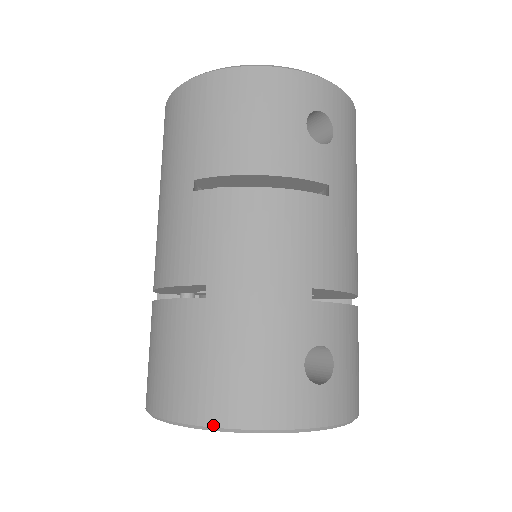
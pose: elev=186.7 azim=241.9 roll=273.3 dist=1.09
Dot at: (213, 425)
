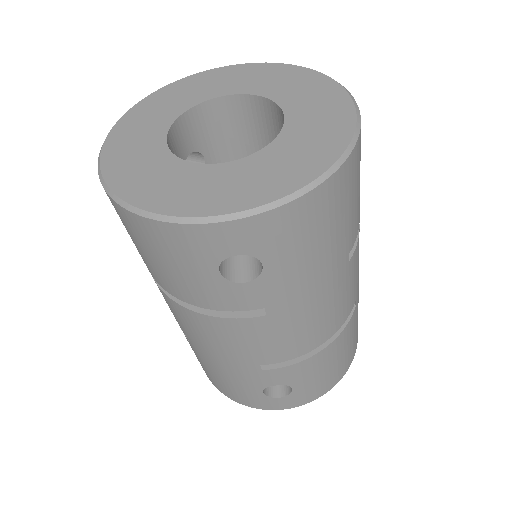
Dot at: (217, 388)
